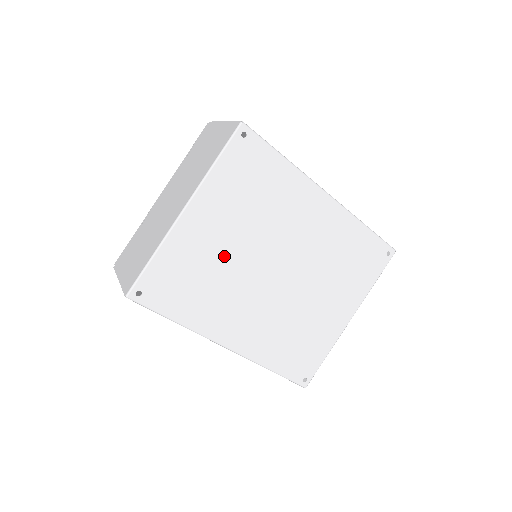
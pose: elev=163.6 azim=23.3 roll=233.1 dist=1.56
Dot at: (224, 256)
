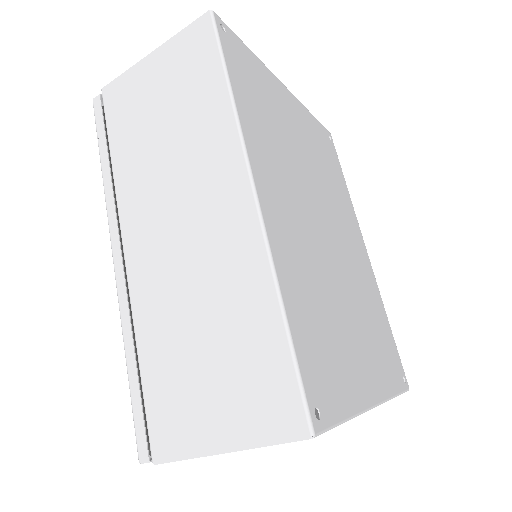
Dot at: (294, 144)
